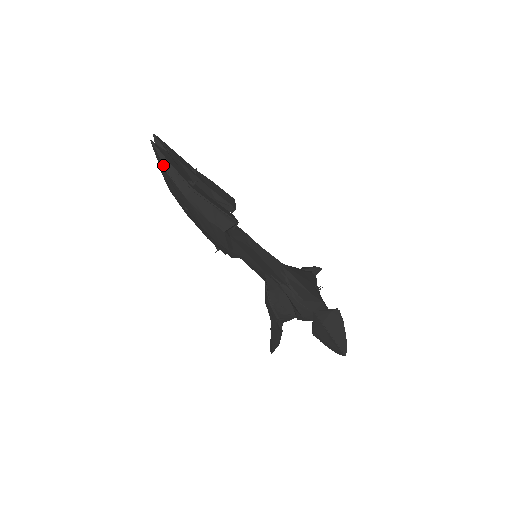
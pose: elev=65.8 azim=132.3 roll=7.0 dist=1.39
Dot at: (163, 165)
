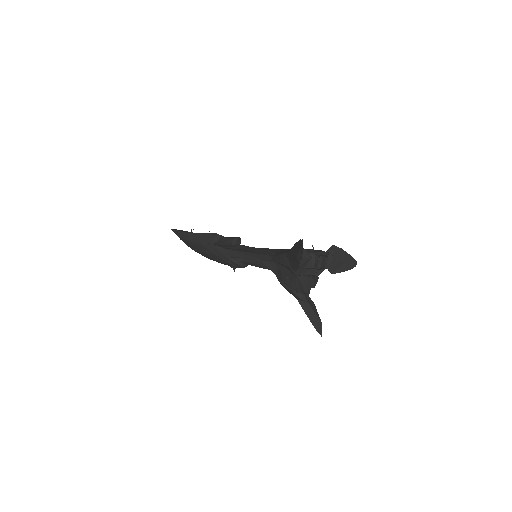
Dot at: (176, 234)
